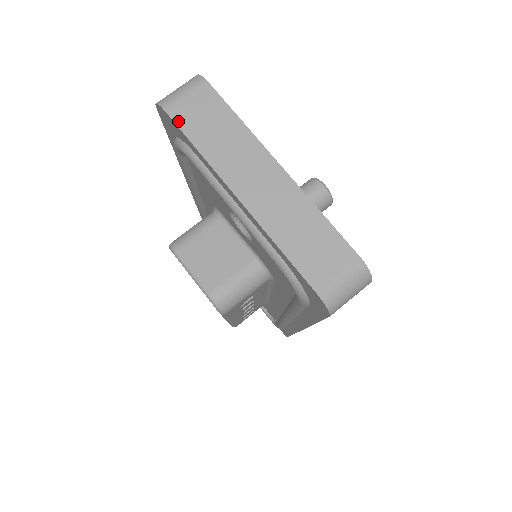
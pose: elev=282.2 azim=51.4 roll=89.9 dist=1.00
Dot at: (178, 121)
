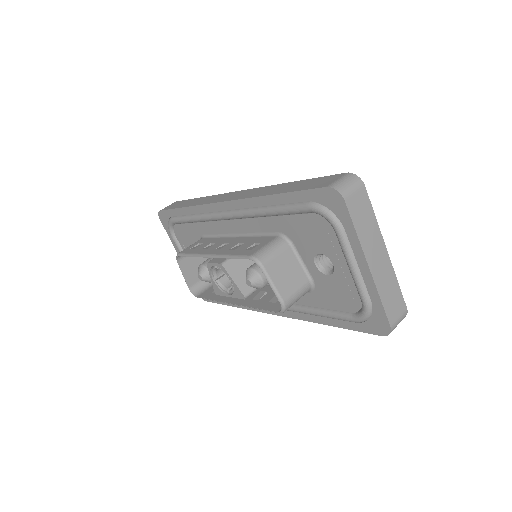
Dot at: (350, 209)
